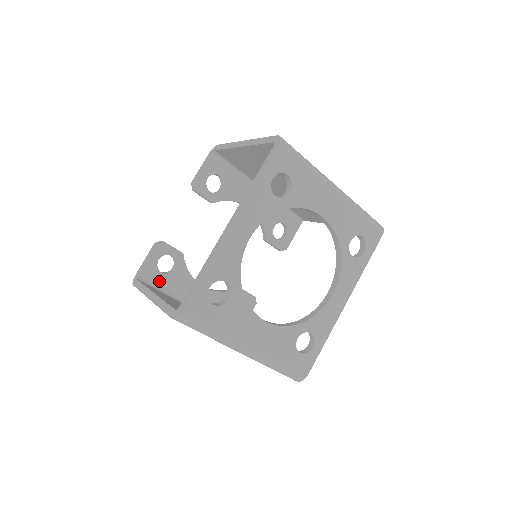
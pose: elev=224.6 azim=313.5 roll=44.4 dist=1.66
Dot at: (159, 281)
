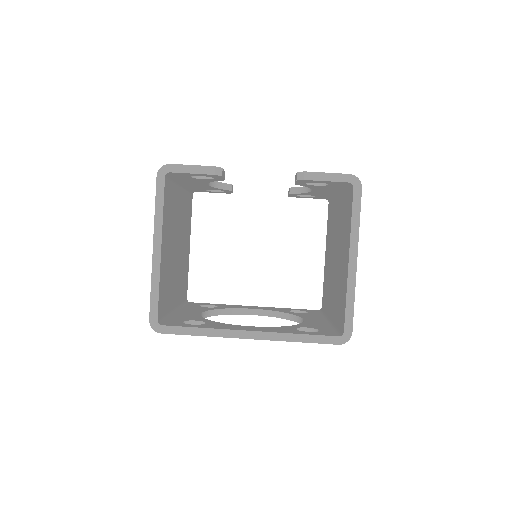
Dot at: (181, 176)
